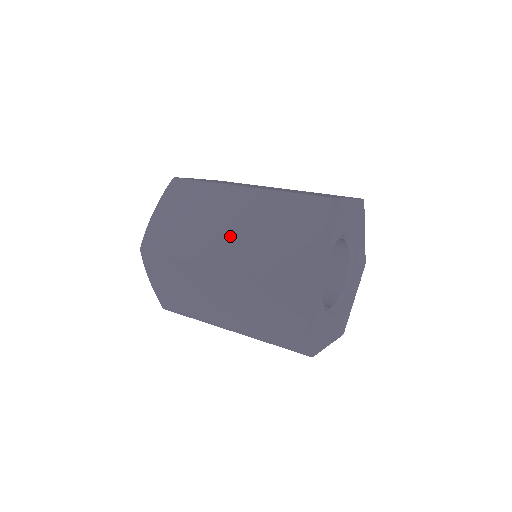
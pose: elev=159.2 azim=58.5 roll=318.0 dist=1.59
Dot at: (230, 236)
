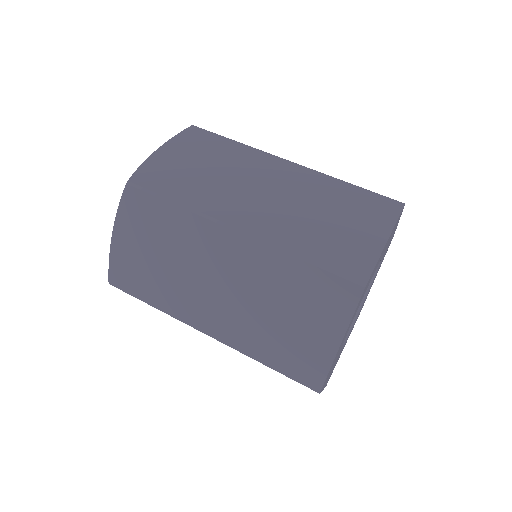
Dot at: (266, 203)
